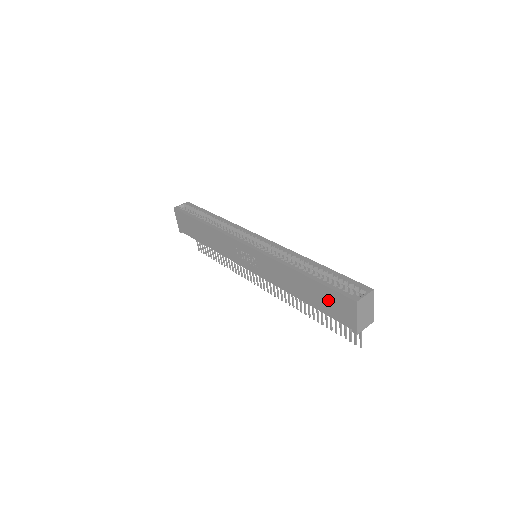
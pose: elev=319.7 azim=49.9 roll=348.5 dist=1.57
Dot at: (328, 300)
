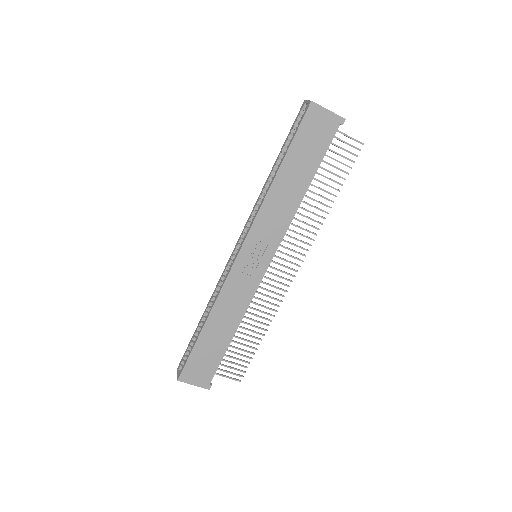
Dot at: (309, 143)
